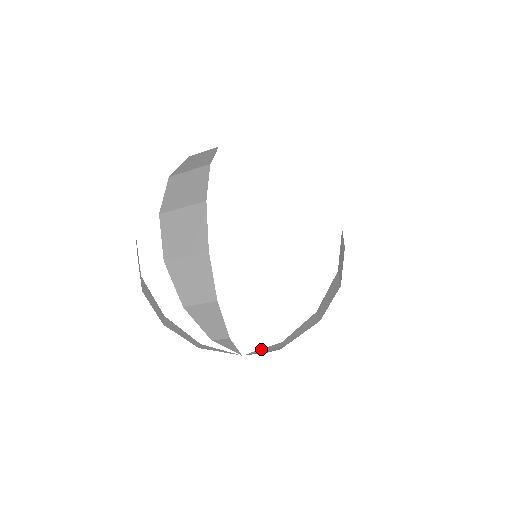
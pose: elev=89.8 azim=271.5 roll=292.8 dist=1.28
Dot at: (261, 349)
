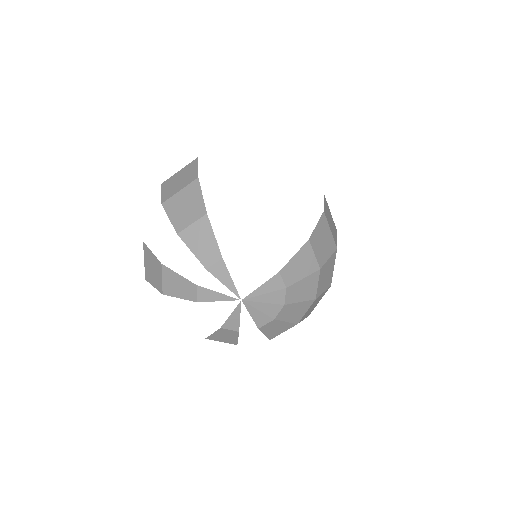
Dot at: (260, 288)
